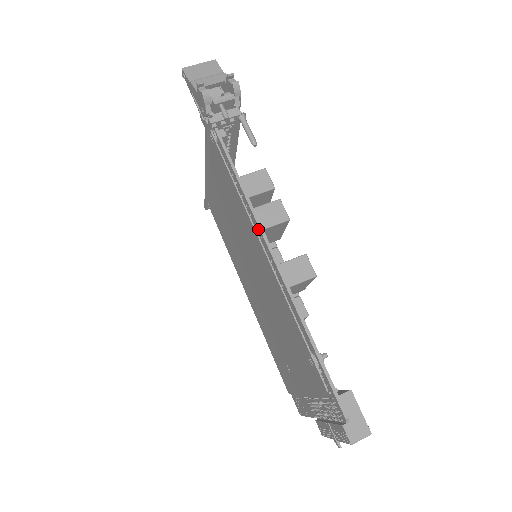
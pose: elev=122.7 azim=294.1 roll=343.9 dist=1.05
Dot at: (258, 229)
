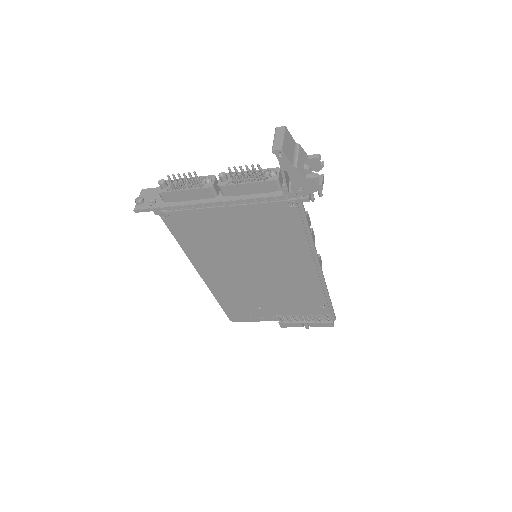
Dot at: (314, 256)
